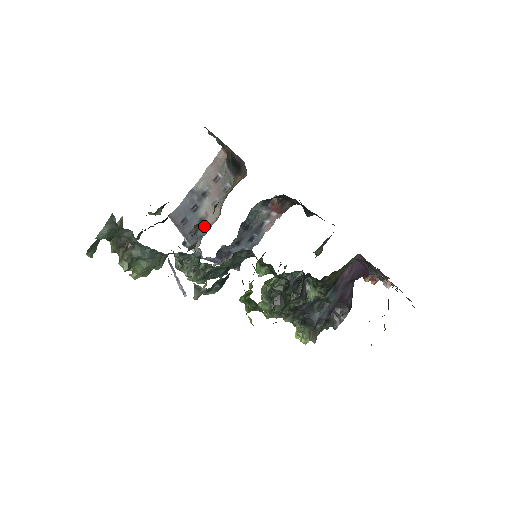
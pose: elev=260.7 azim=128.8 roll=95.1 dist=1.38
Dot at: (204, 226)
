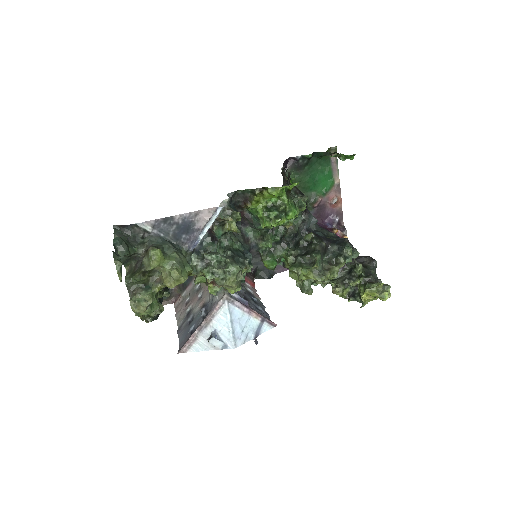
Dot at: (207, 303)
